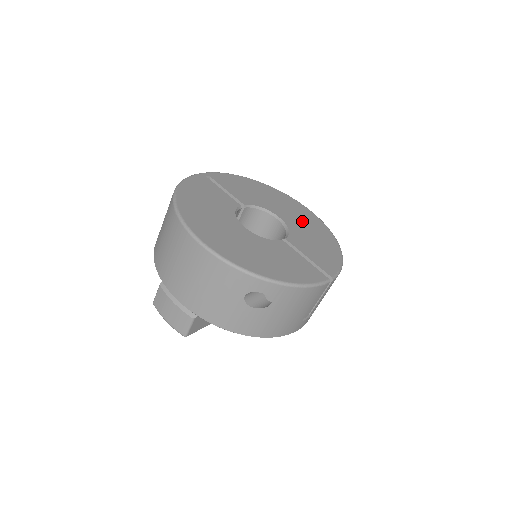
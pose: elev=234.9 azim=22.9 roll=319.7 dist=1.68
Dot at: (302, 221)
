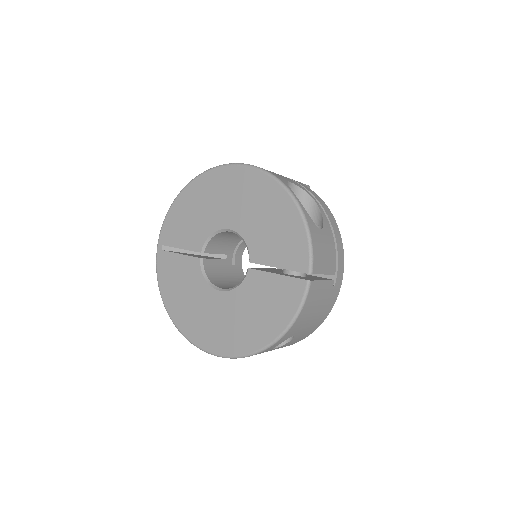
Dot at: (245, 203)
